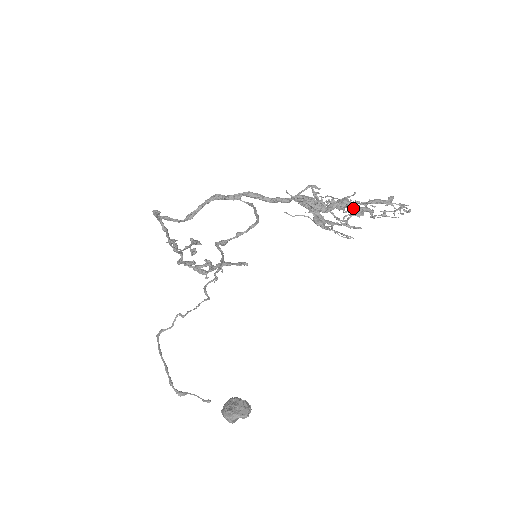
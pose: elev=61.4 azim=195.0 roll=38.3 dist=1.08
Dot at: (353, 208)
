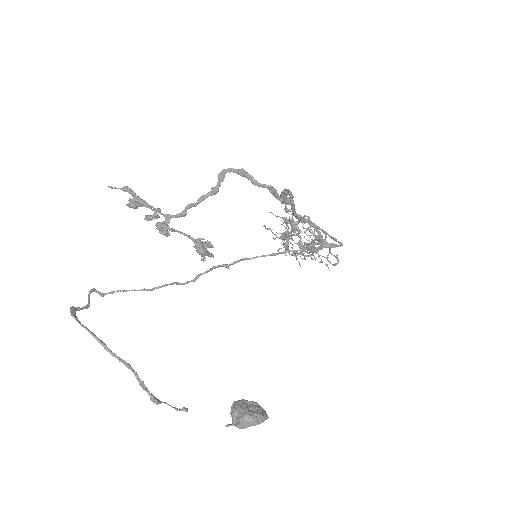
Dot at: occluded
